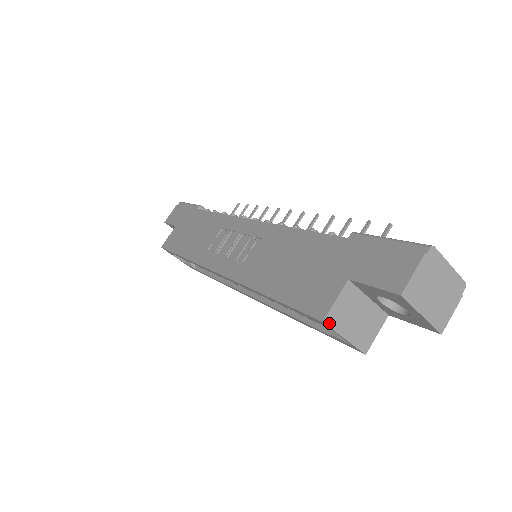
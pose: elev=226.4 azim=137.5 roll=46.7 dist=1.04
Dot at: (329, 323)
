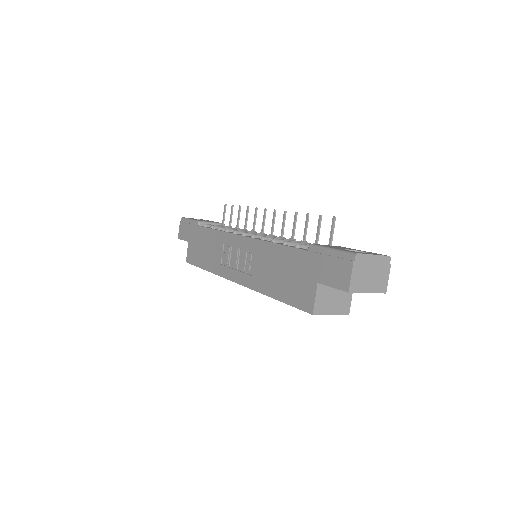
Dot at: (317, 313)
